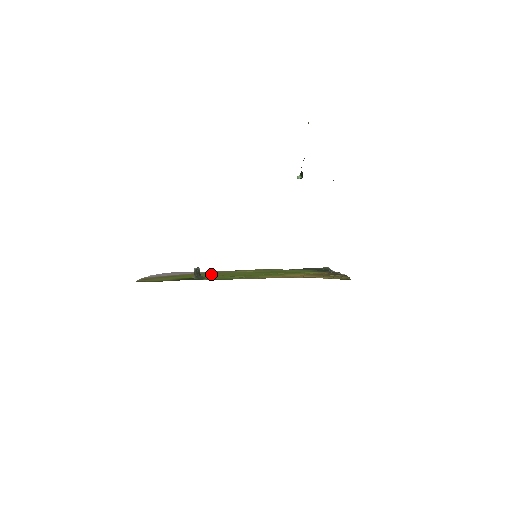
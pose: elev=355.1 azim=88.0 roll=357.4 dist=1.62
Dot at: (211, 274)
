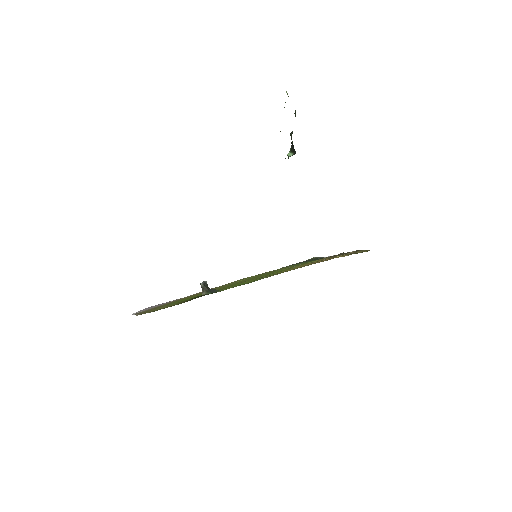
Dot at: occluded
